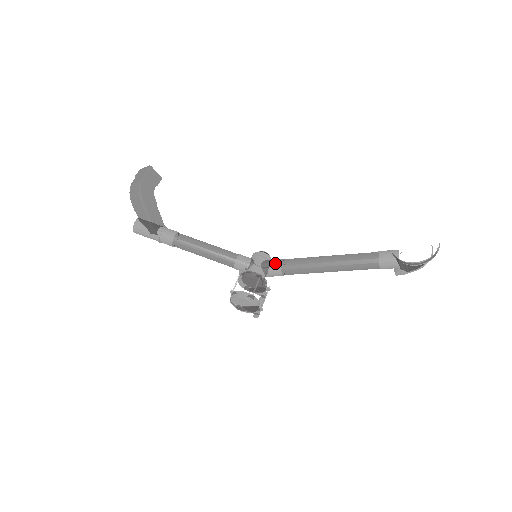
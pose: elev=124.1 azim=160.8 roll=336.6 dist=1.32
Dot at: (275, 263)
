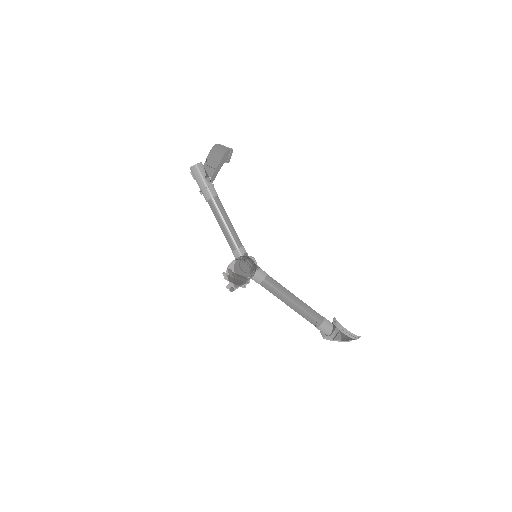
Dot at: (264, 271)
